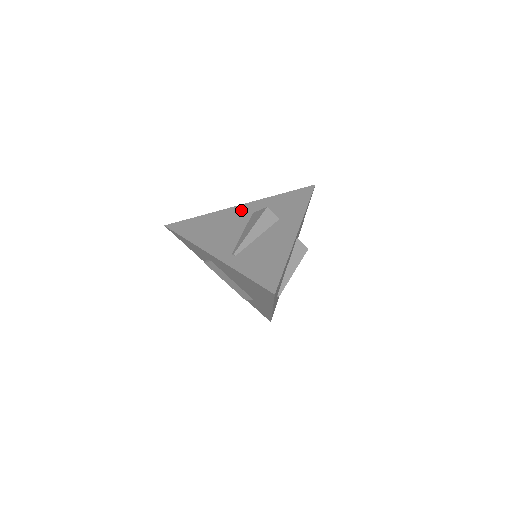
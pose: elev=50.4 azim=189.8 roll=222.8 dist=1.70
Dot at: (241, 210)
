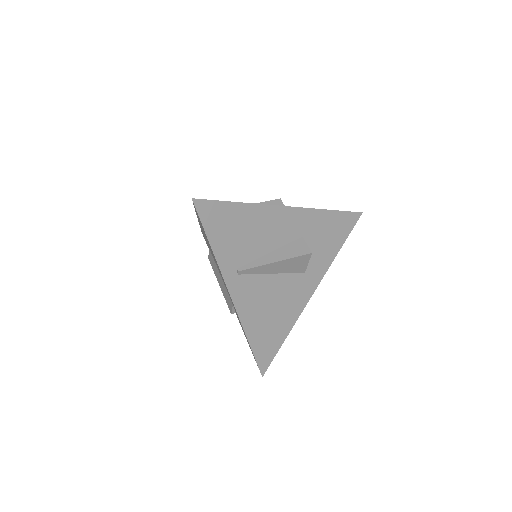
Dot at: occluded
